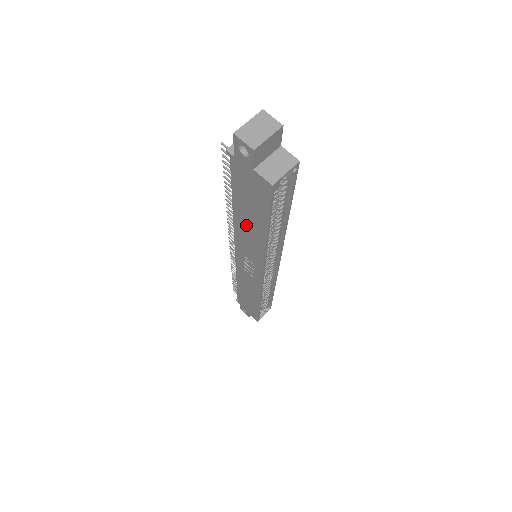
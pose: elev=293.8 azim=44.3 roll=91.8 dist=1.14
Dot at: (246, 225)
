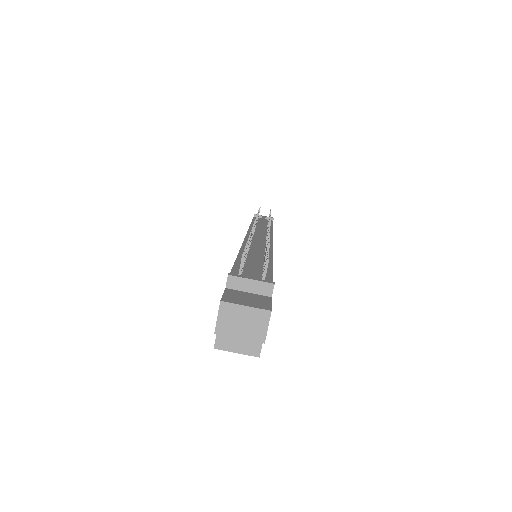
Dot at: occluded
